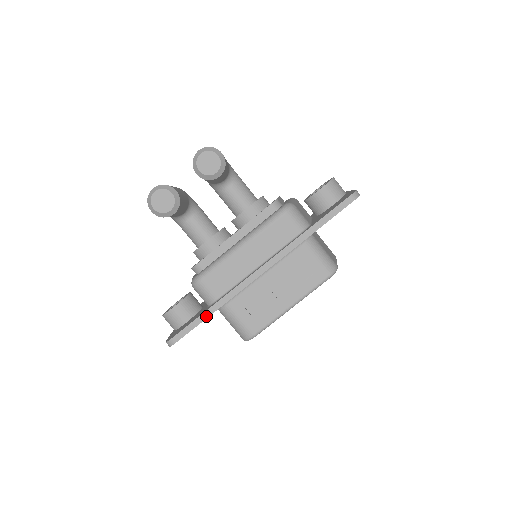
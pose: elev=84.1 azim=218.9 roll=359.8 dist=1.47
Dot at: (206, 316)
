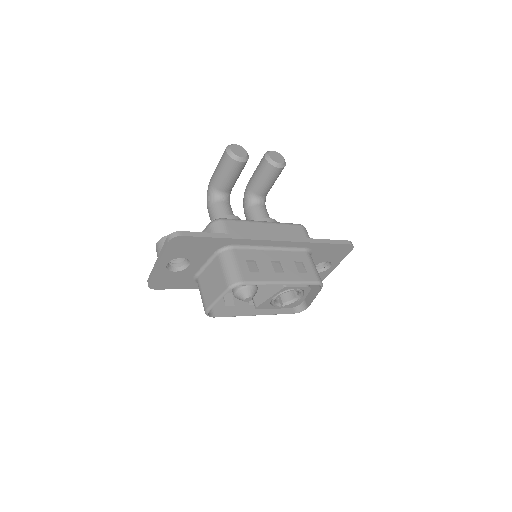
Dot at: (218, 236)
